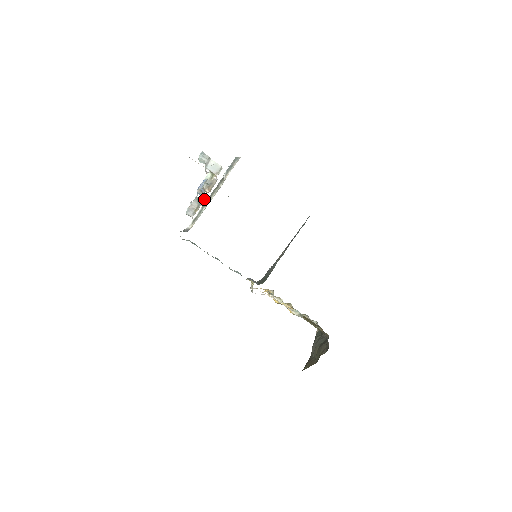
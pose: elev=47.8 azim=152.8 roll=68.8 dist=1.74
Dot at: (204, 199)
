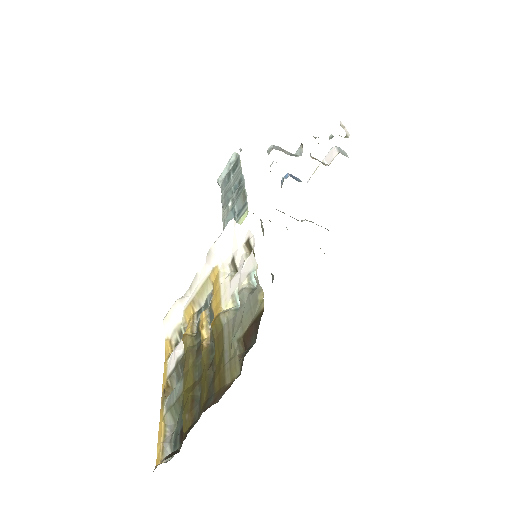
Dot at: occluded
